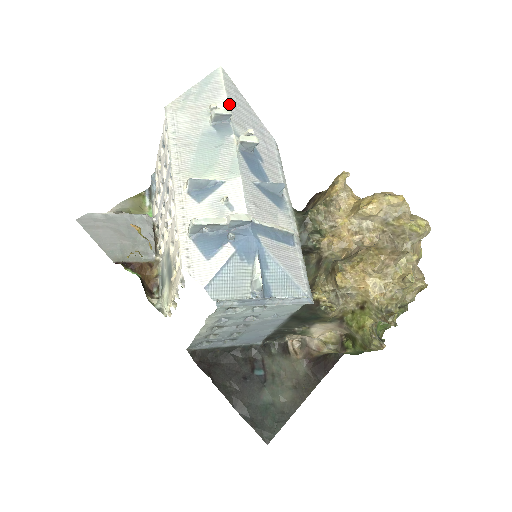
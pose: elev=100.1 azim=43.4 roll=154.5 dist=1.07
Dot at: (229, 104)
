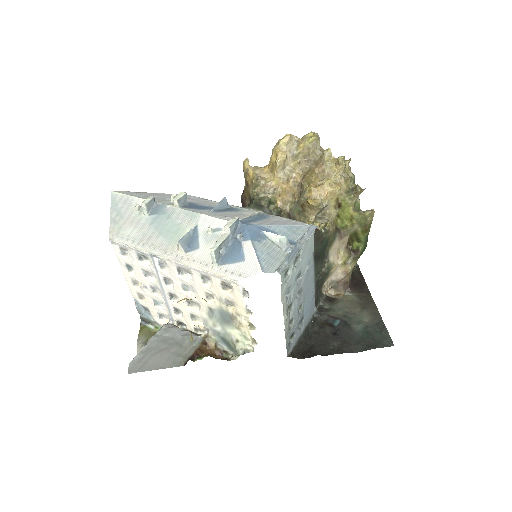
Dot at: (143, 198)
